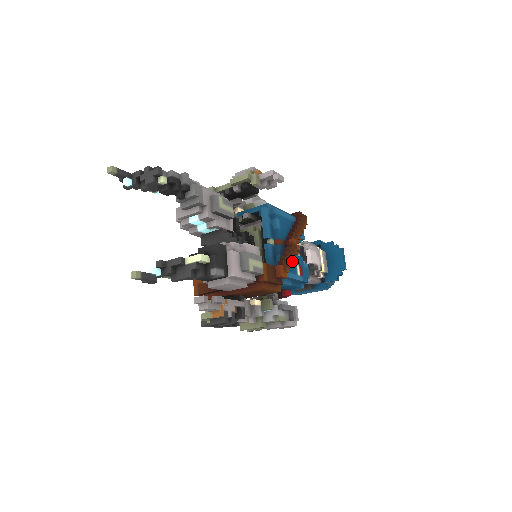
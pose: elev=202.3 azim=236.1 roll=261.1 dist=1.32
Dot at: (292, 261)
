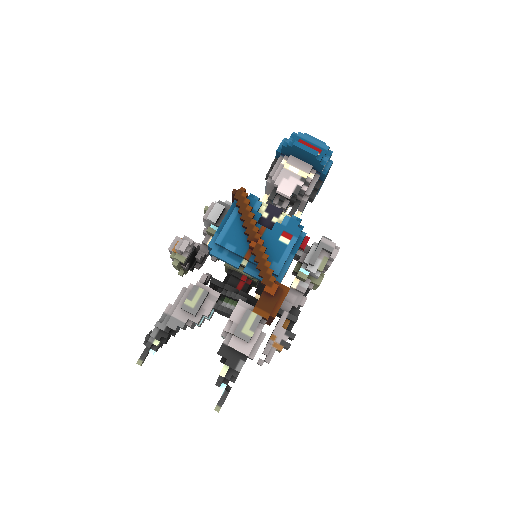
Dot at: (268, 264)
